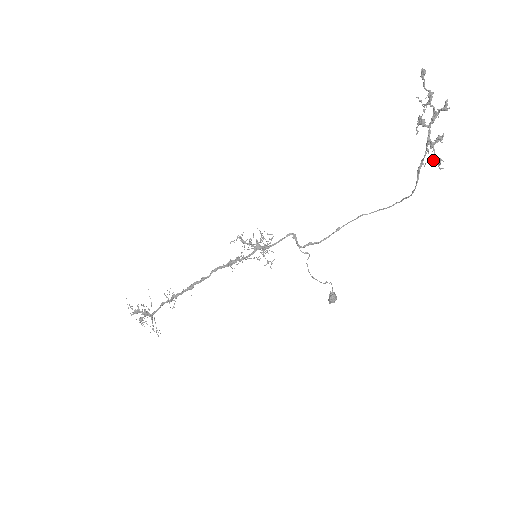
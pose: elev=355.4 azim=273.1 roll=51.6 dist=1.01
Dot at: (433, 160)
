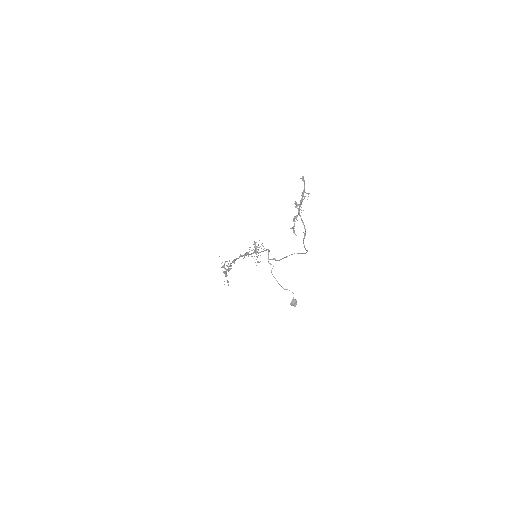
Dot at: occluded
